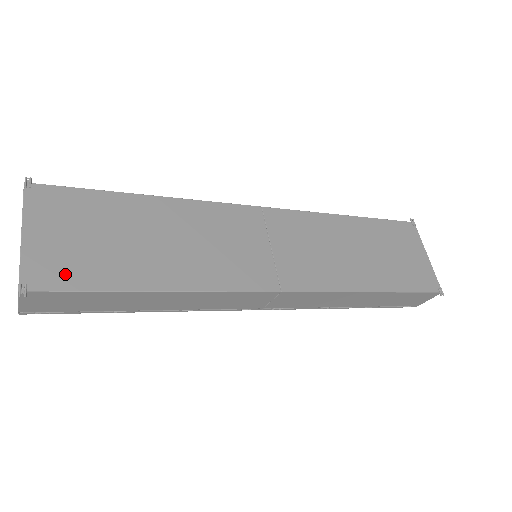
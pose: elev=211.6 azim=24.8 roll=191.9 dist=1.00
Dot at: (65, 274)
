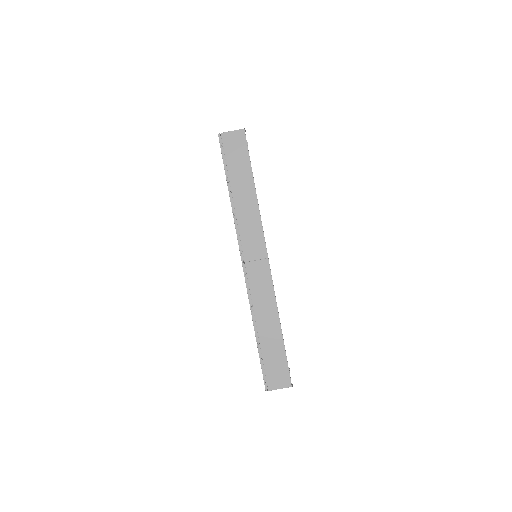
Dot at: occluded
